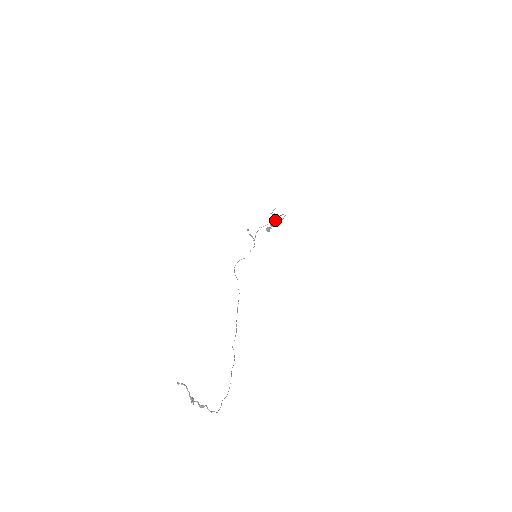
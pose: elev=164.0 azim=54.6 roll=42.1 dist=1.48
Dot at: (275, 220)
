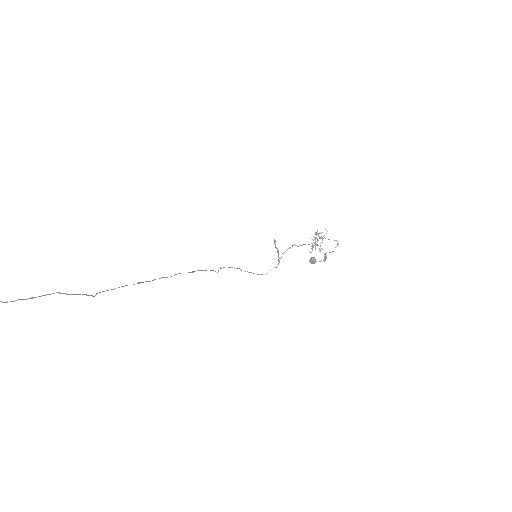
Dot at: occluded
